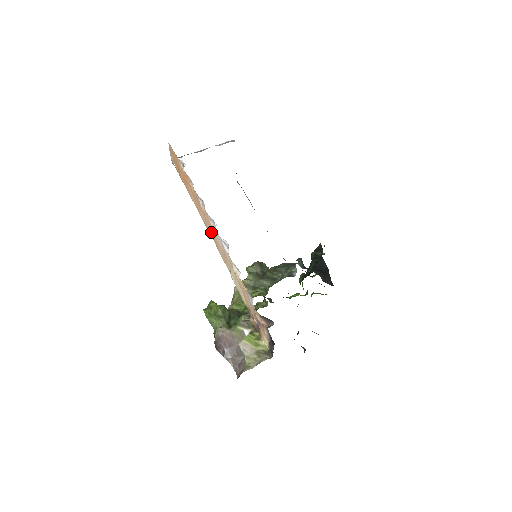
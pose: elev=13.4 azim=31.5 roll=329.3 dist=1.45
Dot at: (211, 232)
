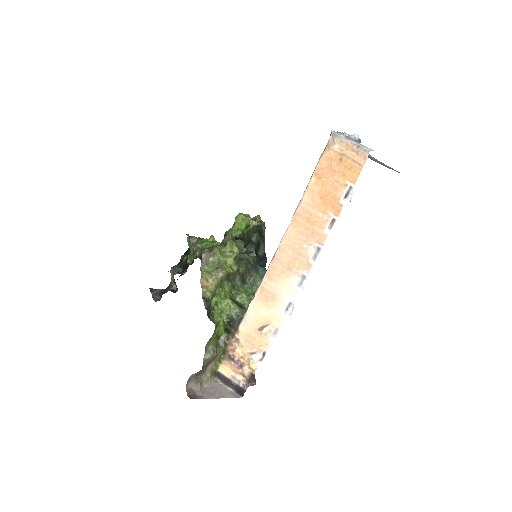
Dot at: (283, 263)
